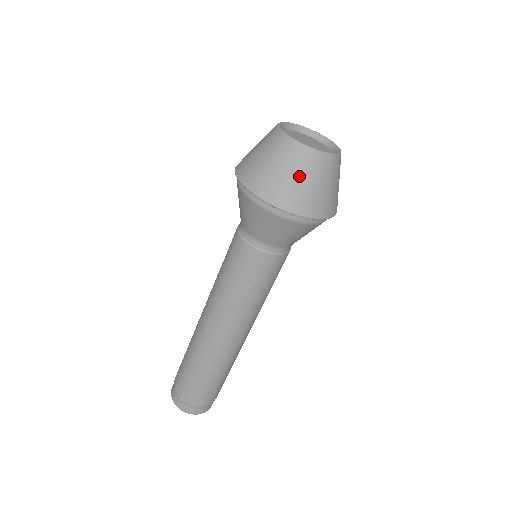
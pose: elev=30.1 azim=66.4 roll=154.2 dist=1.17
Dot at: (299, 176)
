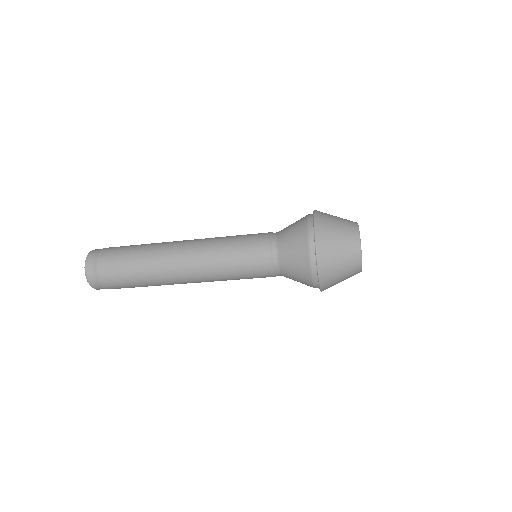
Dot at: occluded
